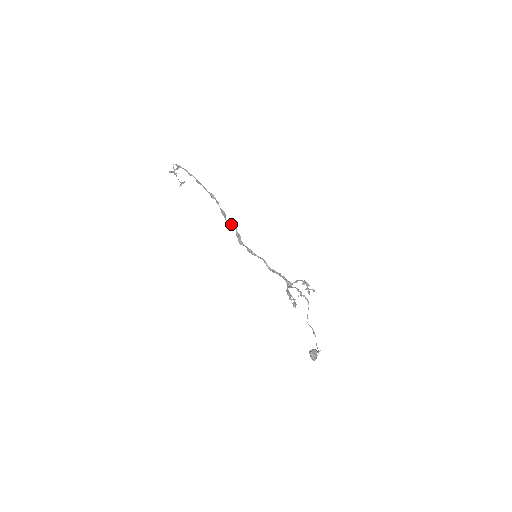
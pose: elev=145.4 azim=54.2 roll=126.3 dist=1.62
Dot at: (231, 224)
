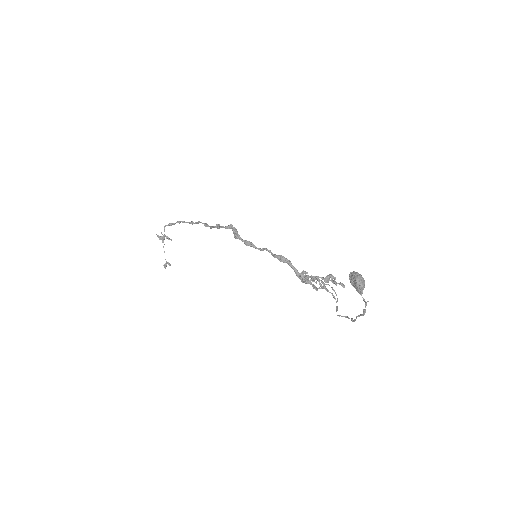
Dot at: (227, 226)
